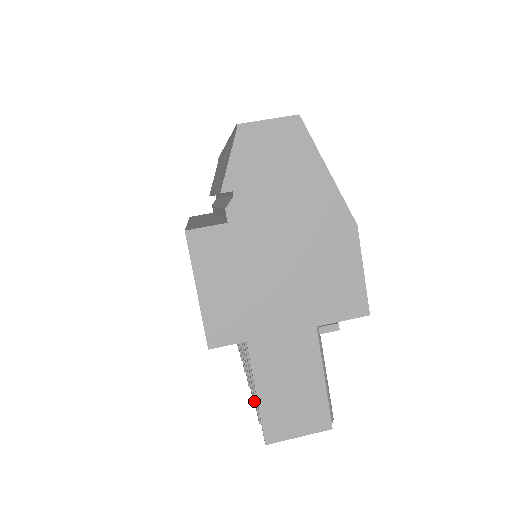
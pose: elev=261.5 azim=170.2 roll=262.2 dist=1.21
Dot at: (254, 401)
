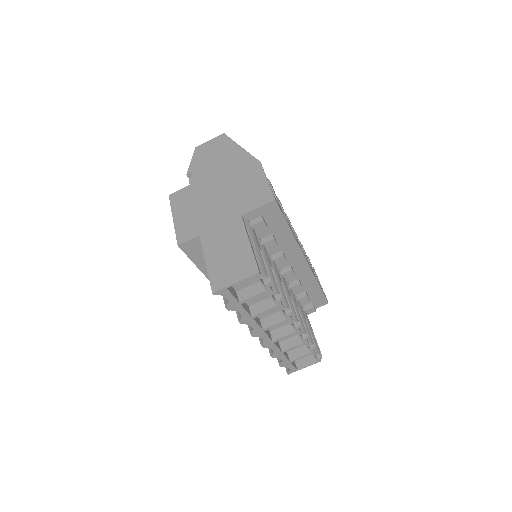
Dot at: (238, 319)
